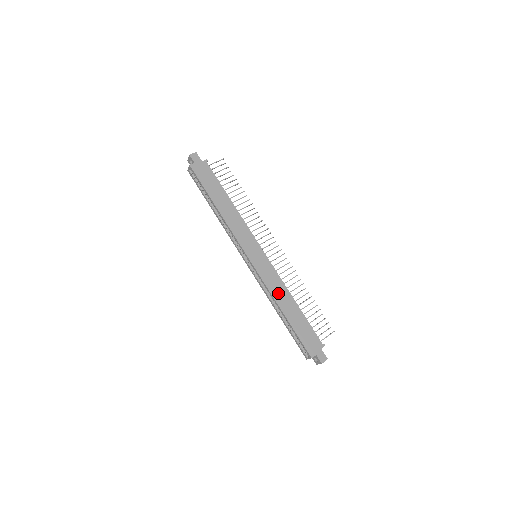
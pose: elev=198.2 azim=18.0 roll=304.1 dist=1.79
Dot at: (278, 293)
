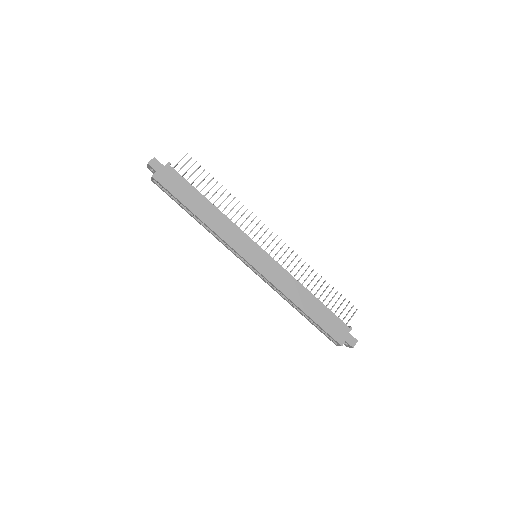
Dot at: (290, 290)
